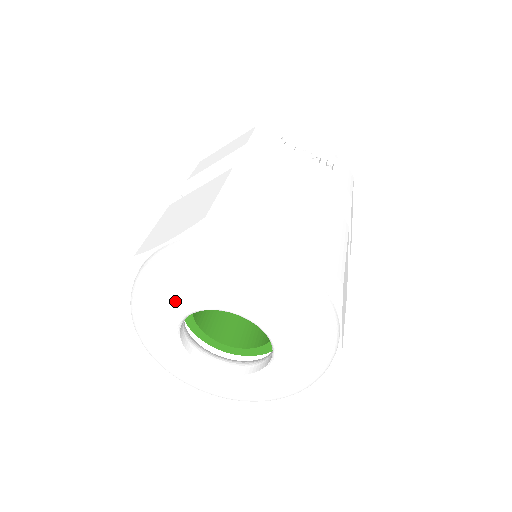
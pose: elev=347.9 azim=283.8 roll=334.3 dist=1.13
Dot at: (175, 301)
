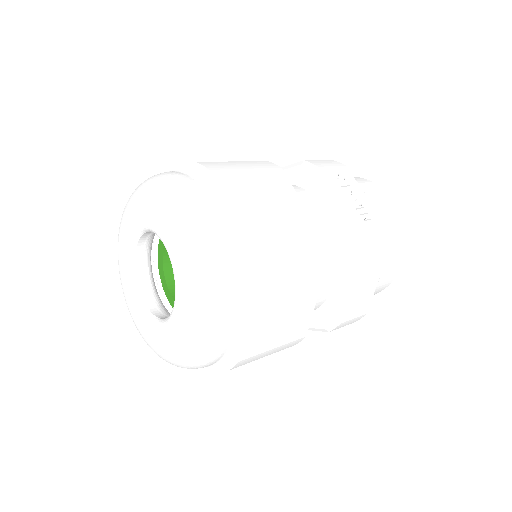
Dot at: (138, 211)
